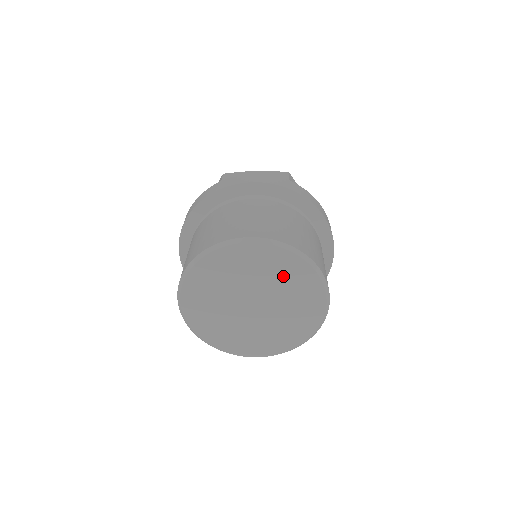
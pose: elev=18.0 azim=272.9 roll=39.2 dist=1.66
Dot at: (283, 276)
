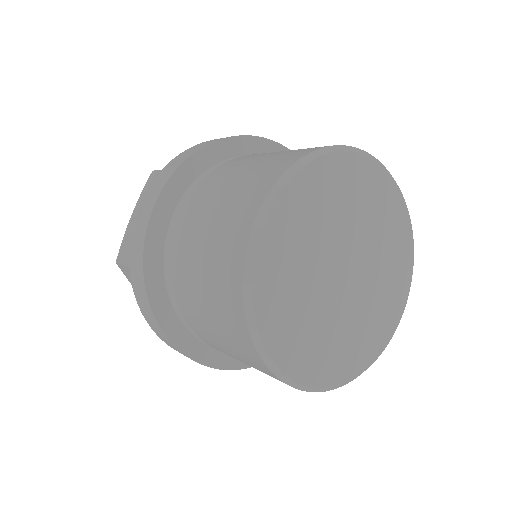
Dot at: (375, 210)
